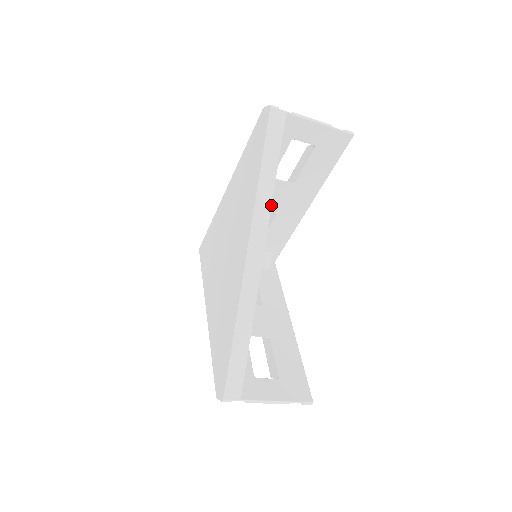
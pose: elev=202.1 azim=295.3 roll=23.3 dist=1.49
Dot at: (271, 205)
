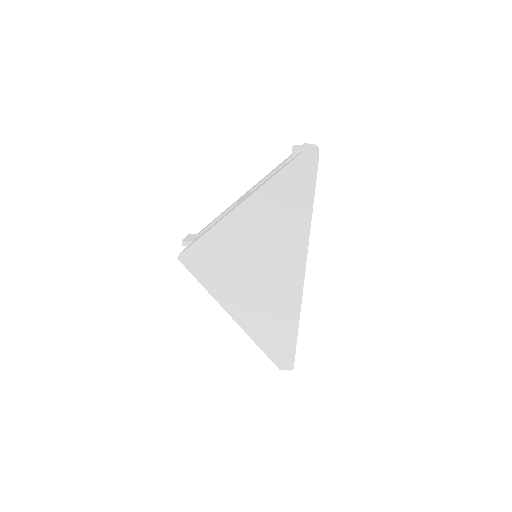
Dot at: occluded
